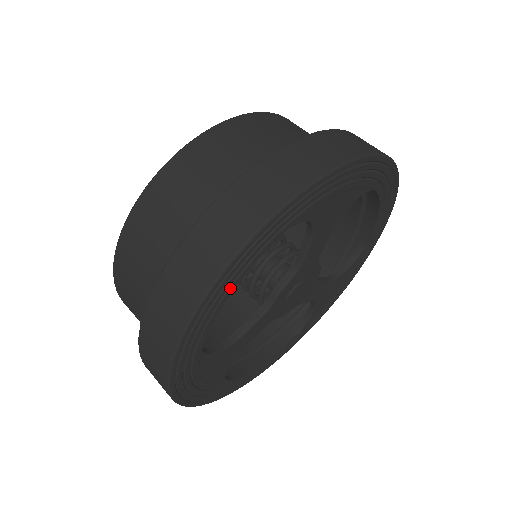
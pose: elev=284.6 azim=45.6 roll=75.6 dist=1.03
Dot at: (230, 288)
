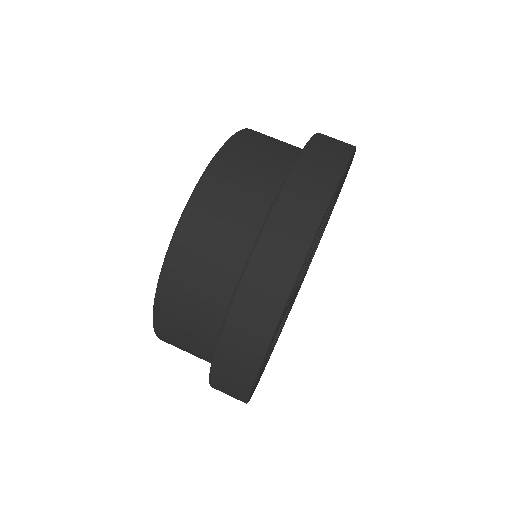
Dot at: occluded
